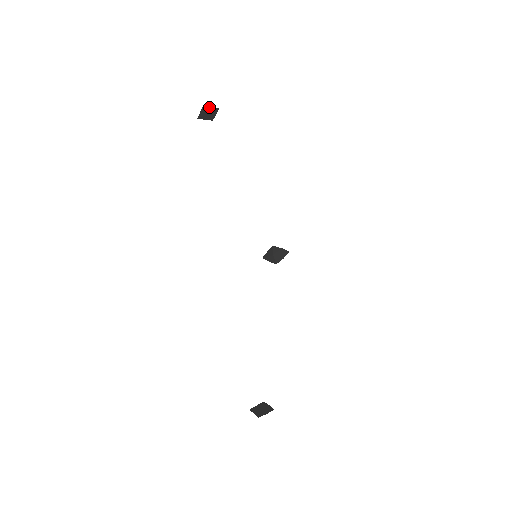
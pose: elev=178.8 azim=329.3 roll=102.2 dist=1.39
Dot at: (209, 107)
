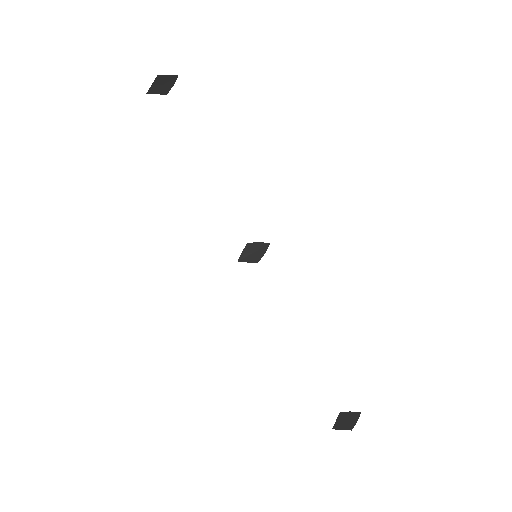
Dot at: (166, 75)
